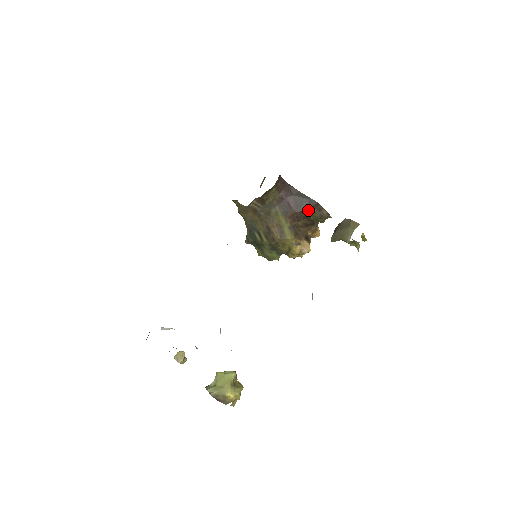
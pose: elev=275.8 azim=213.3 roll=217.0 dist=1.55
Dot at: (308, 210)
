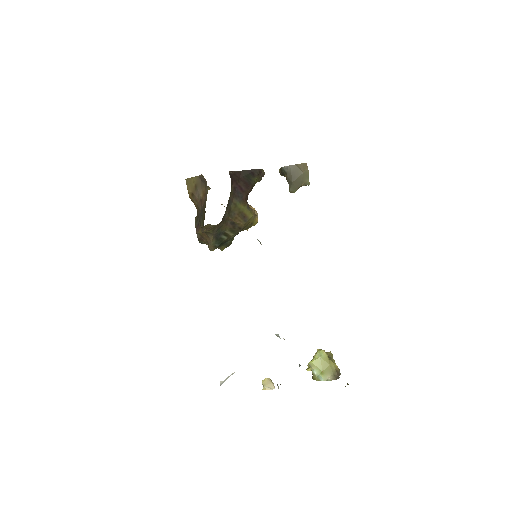
Dot at: (255, 181)
